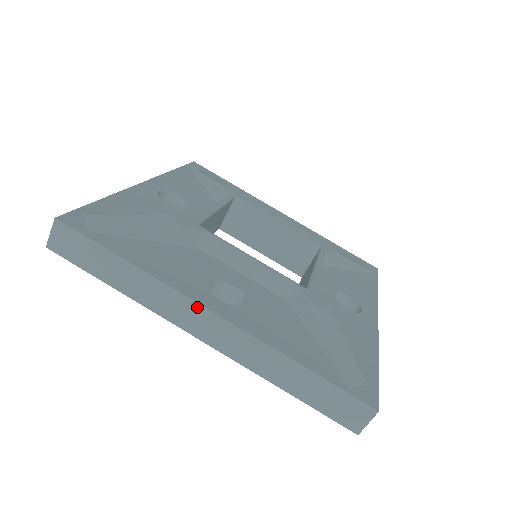
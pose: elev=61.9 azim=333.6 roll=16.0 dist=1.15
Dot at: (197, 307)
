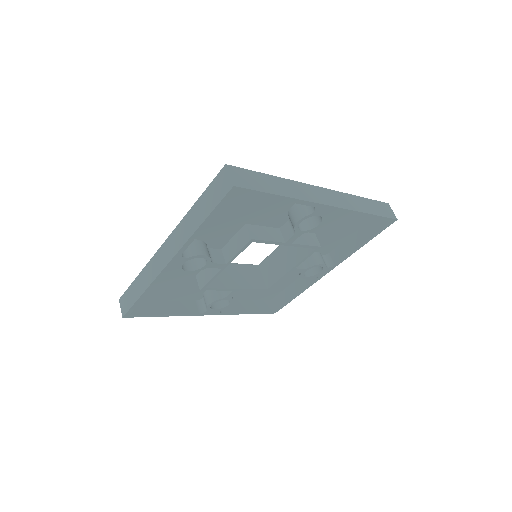
Dot at: (314, 187)
